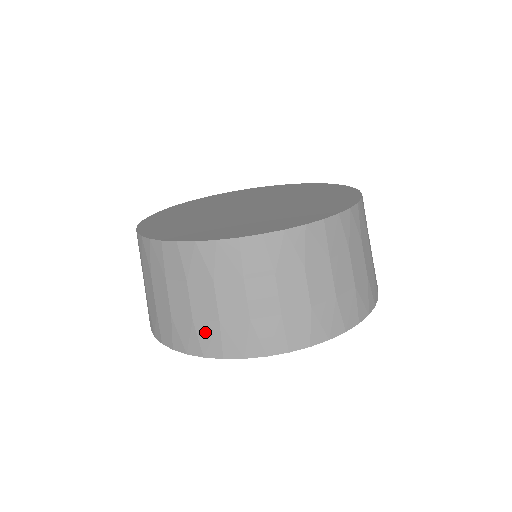
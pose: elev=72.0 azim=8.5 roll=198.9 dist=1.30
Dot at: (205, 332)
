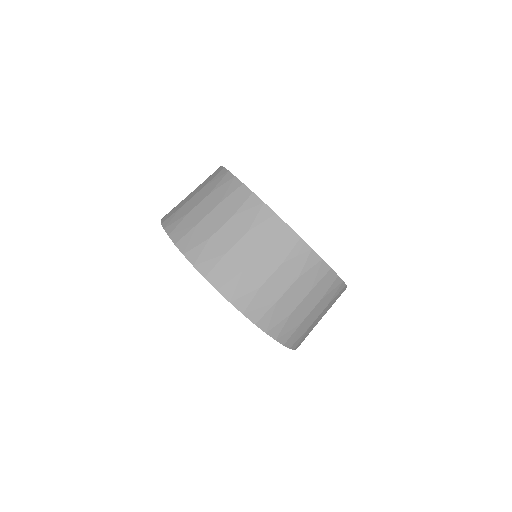
Dot at: (261, 300)
